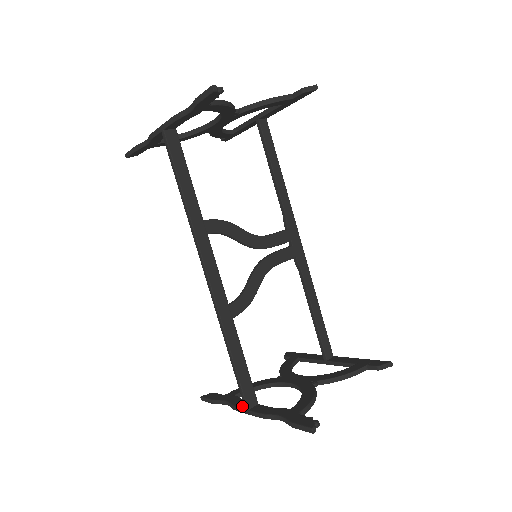
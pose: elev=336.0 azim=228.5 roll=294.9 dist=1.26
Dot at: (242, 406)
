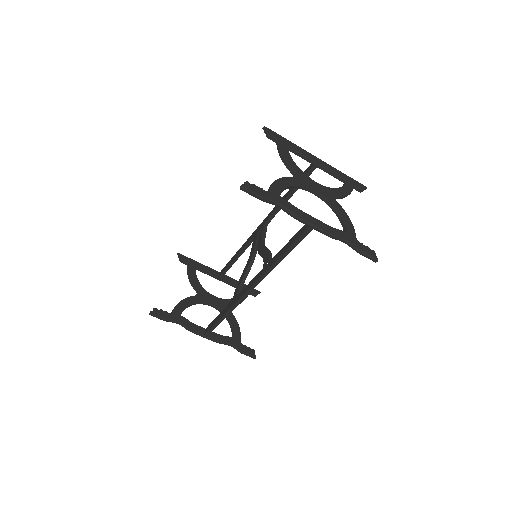
Dot at: (199, 332)
